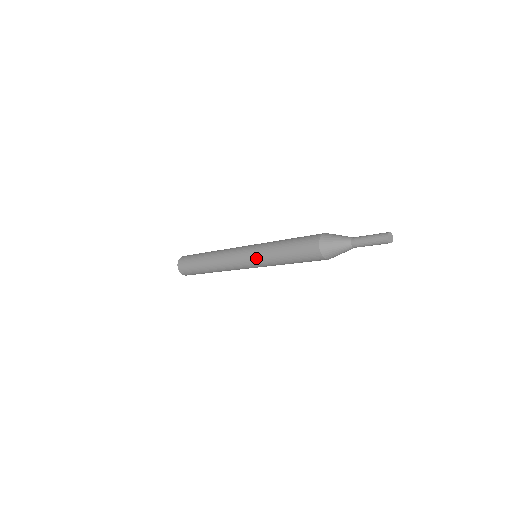
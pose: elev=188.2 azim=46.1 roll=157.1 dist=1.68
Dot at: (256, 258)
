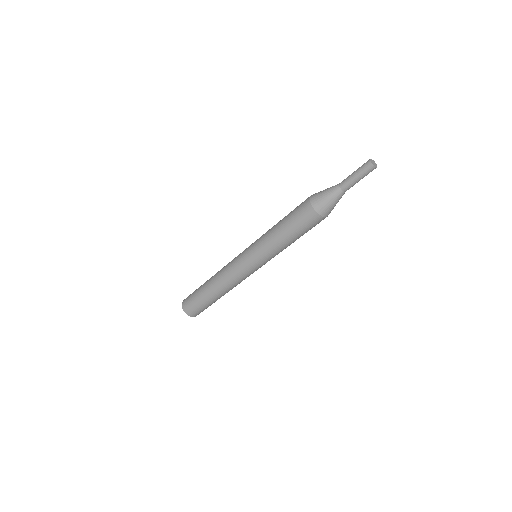
Dot at: (255, 251)
